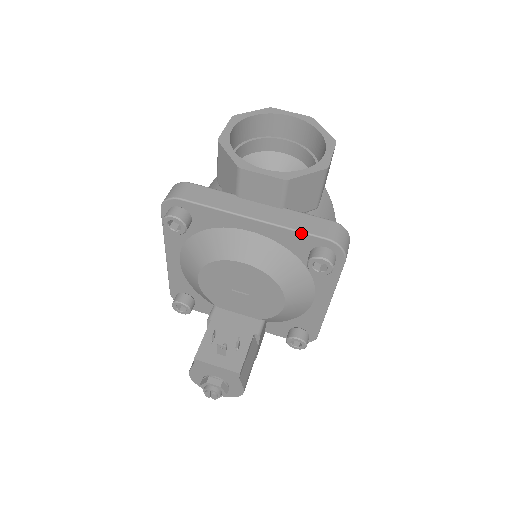
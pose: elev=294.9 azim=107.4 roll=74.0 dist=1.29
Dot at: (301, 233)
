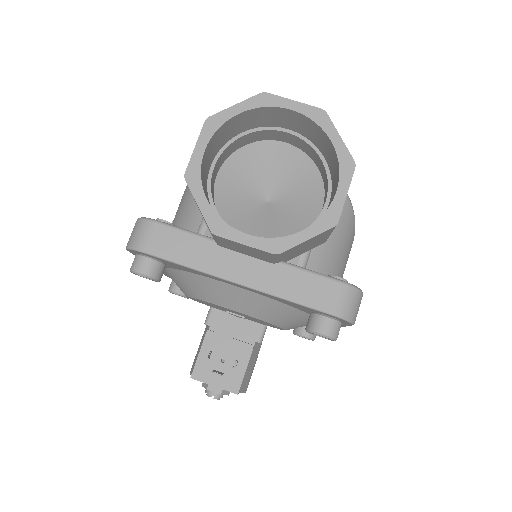
Dot at: (298, 304)
